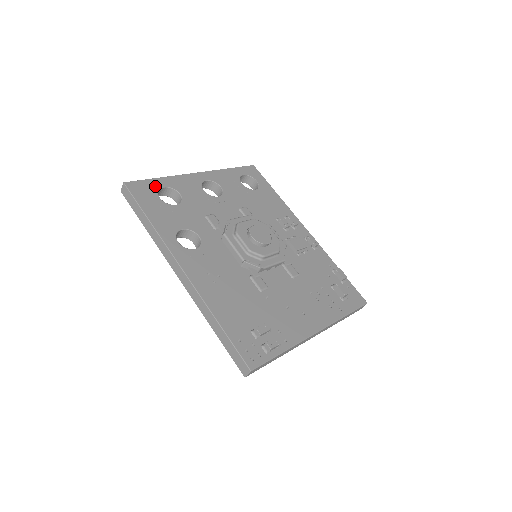
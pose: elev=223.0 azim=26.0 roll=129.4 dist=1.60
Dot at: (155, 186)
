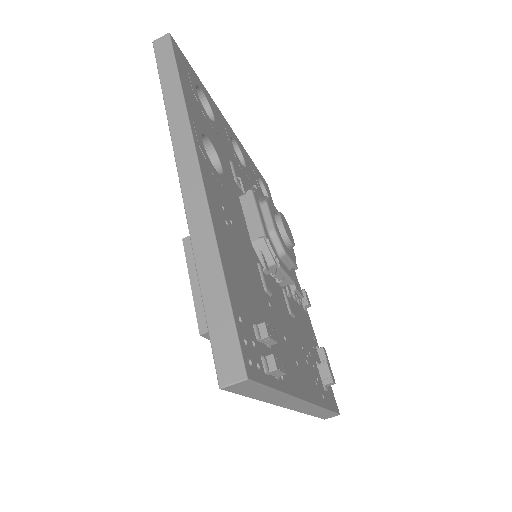
Dot at: (195, 78)
